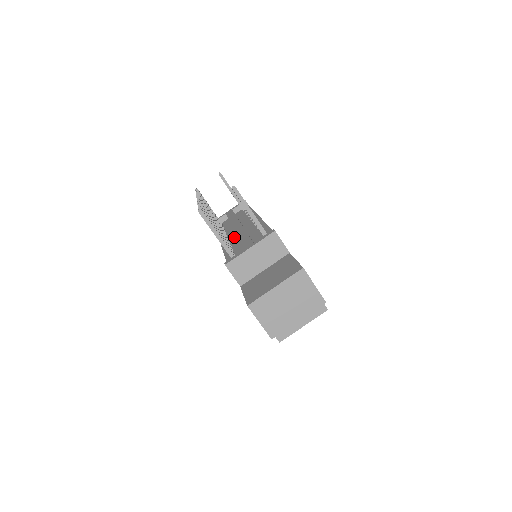
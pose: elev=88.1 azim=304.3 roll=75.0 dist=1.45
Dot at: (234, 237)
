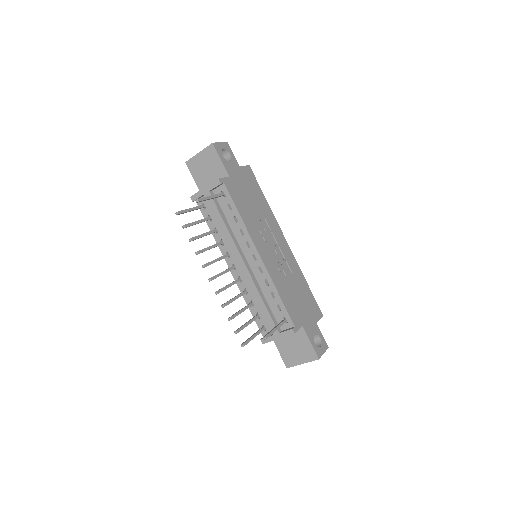
Dot at: occluded
